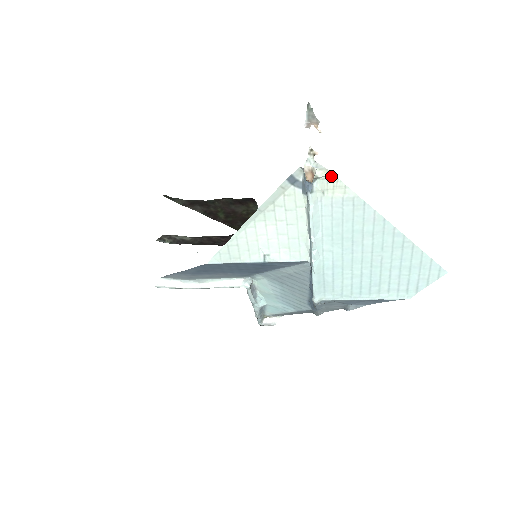
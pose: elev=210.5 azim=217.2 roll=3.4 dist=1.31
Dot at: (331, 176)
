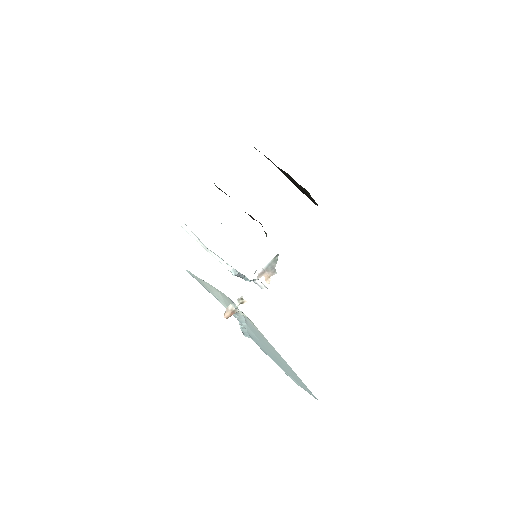
Dot at: occluded
